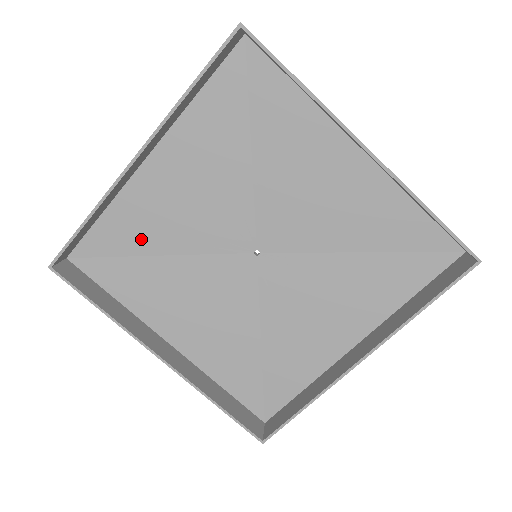
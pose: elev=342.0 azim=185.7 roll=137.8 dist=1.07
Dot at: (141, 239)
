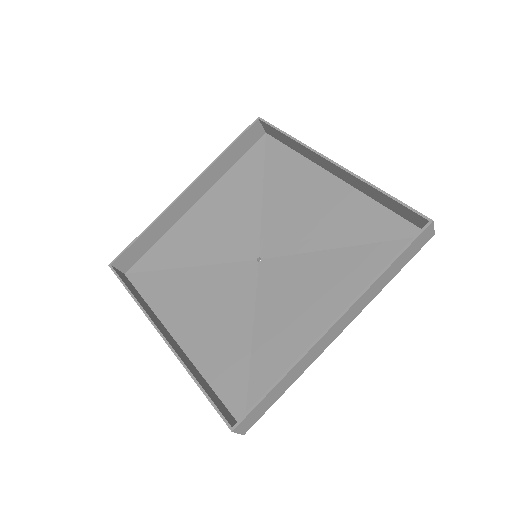
Dot at: (178, 256)
